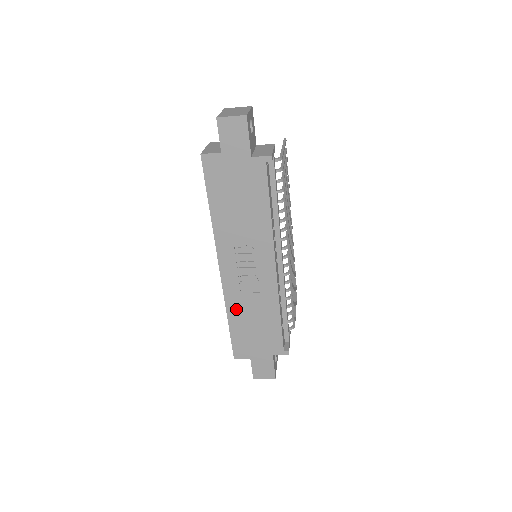
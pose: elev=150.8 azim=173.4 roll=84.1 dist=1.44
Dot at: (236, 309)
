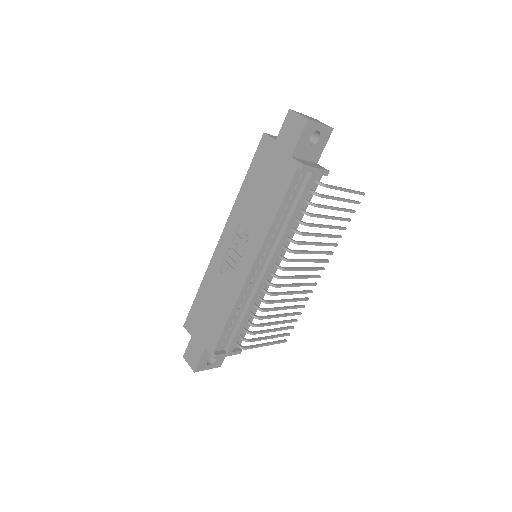
Dot at: (209, 282)
